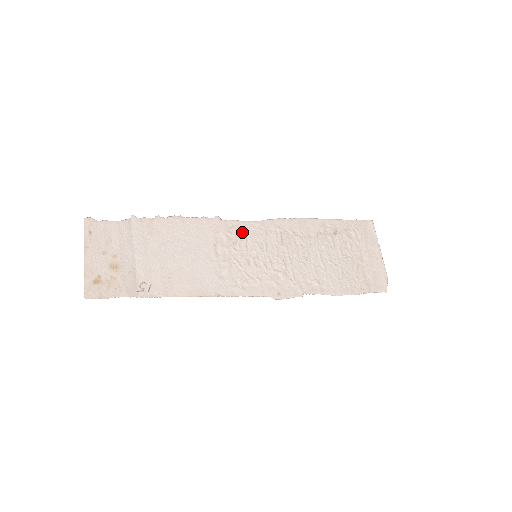
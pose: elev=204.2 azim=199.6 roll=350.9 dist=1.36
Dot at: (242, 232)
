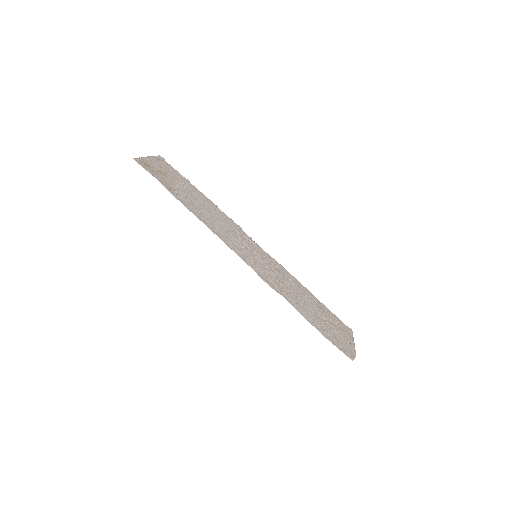
Dot at: (252, 243)
